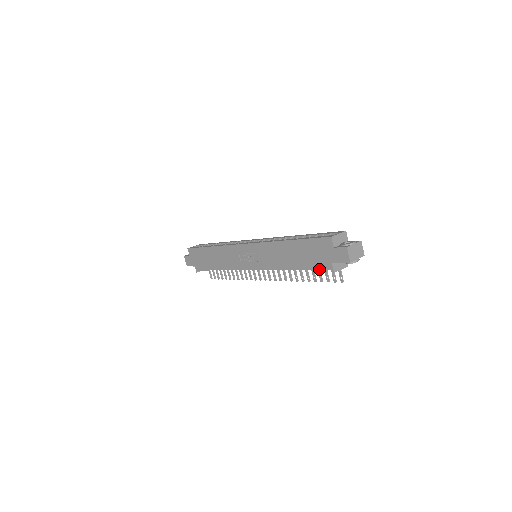
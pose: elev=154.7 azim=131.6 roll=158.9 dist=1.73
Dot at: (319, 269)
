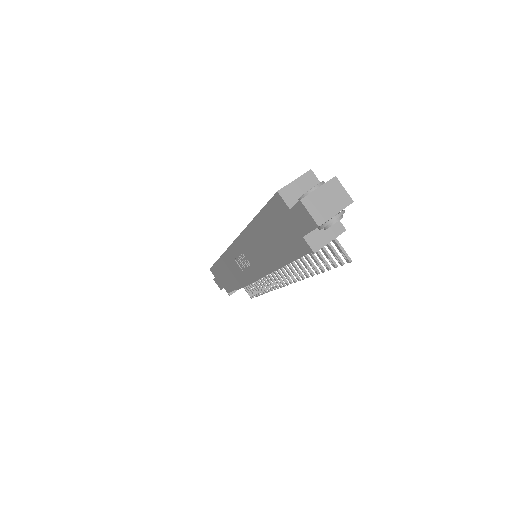
Dot at: (298, 253)
